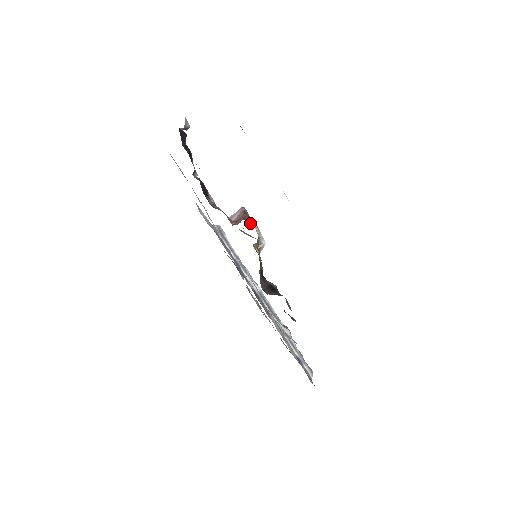
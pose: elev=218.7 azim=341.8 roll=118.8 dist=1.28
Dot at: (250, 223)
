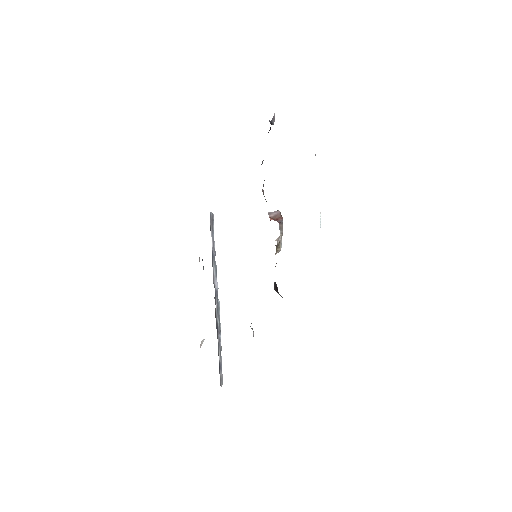
Dot at: (280, 226)
